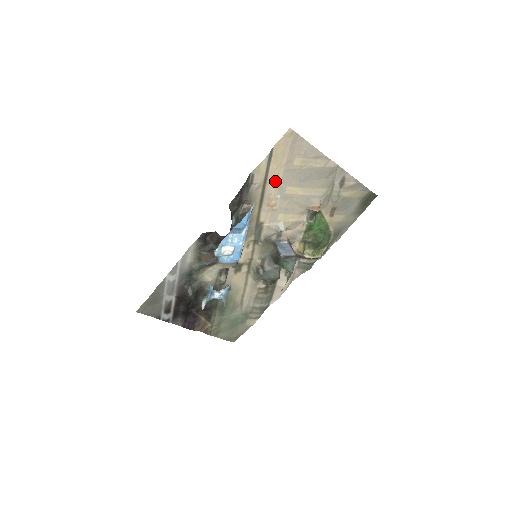
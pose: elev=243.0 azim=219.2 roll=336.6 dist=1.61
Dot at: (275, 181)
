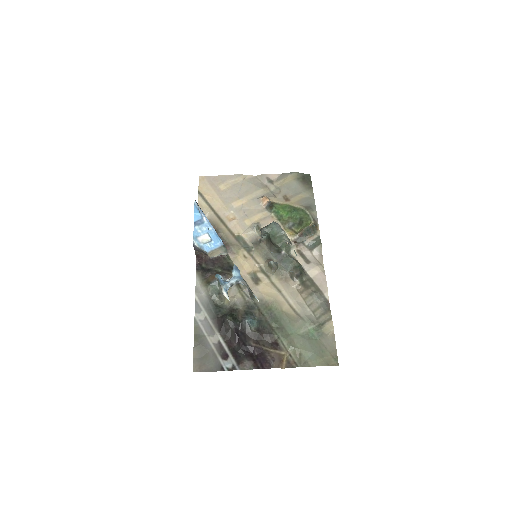
Dot at: (219, 206)
